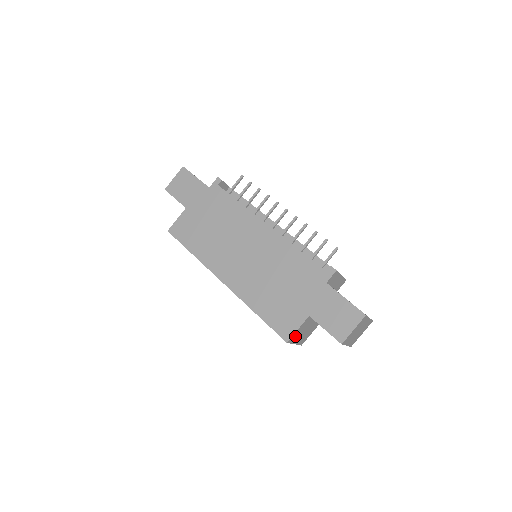
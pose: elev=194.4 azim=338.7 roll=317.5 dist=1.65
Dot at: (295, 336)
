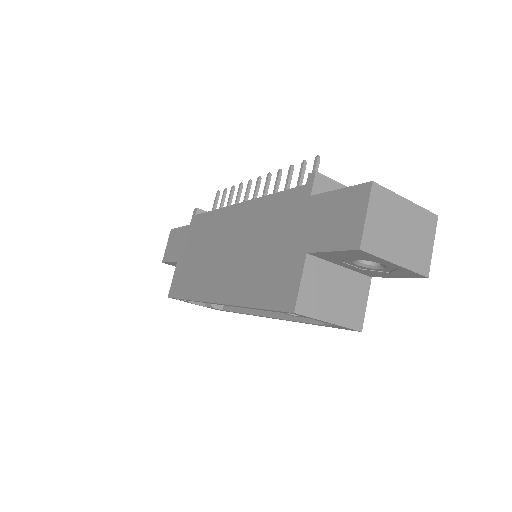
Dot at: (309, 301)
